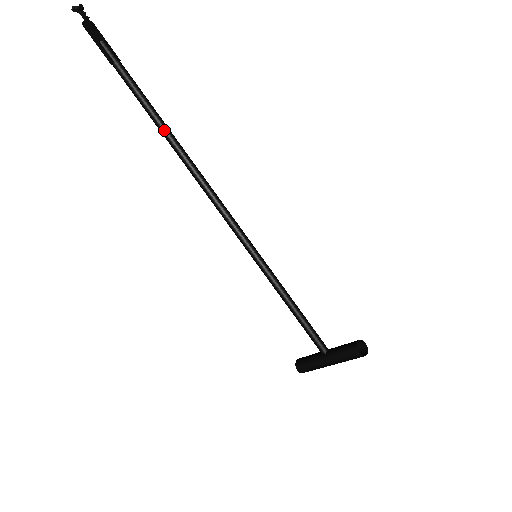
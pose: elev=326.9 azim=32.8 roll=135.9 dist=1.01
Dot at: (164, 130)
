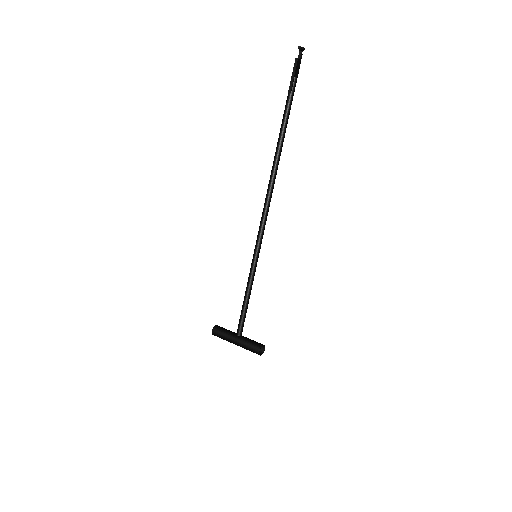
Dot at: (279, 151)
